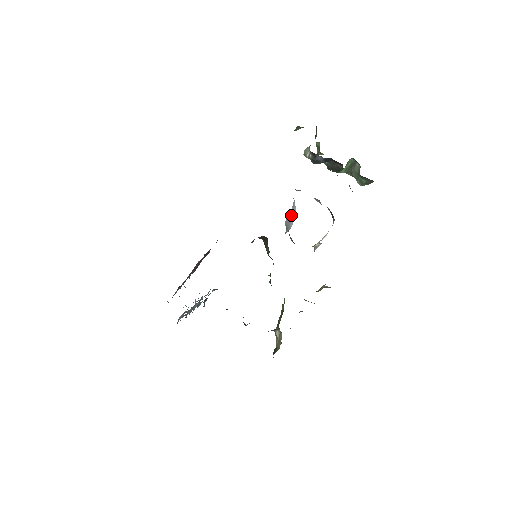
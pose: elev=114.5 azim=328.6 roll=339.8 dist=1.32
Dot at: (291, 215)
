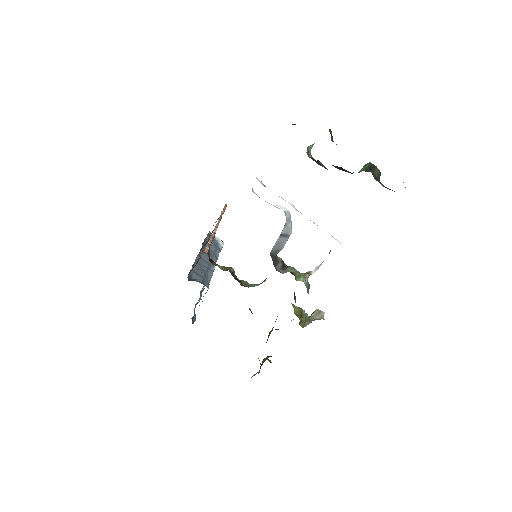
Dot at: (282, 236)
